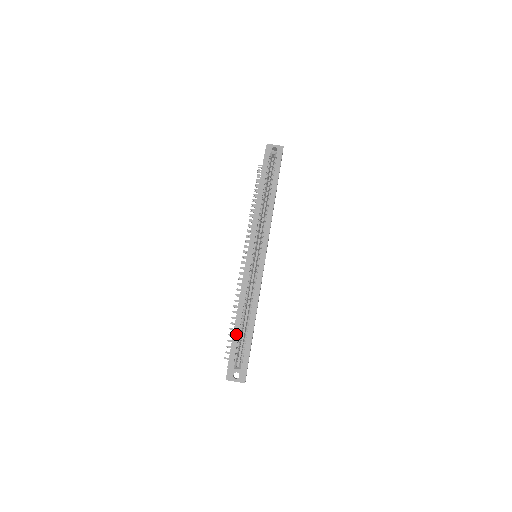
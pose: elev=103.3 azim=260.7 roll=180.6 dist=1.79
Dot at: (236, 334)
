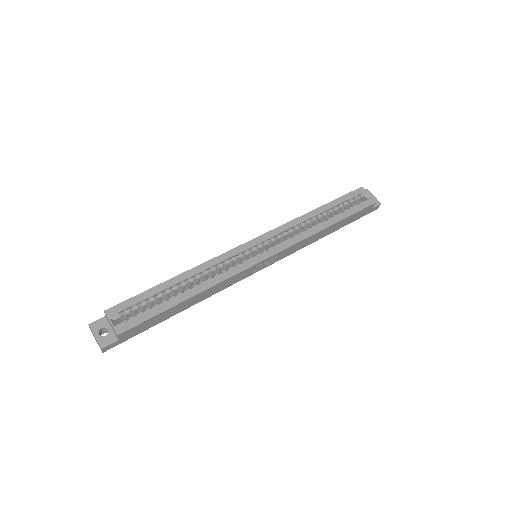
Dot at: (153, 291)
